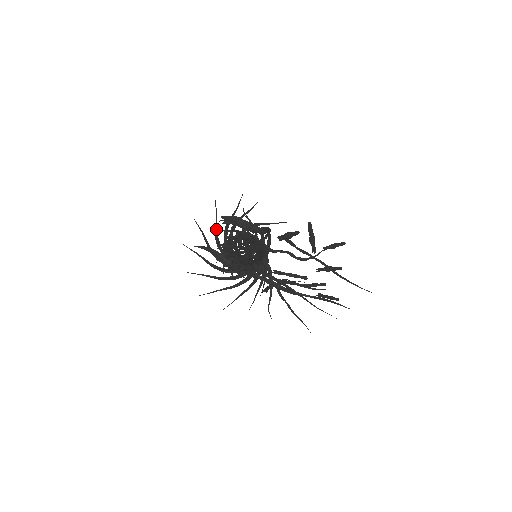
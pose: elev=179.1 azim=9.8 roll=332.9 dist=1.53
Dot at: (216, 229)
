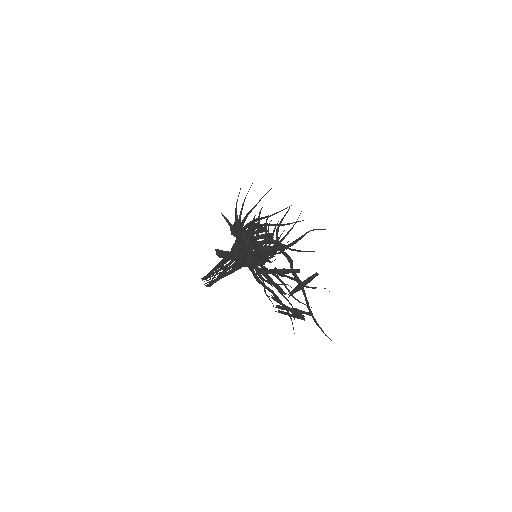
Dot at: (248, 214)
